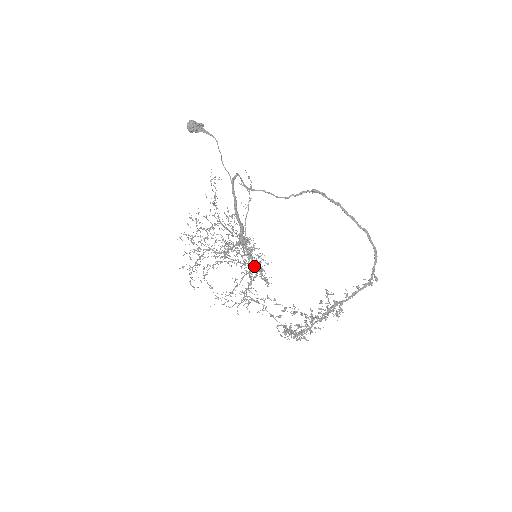
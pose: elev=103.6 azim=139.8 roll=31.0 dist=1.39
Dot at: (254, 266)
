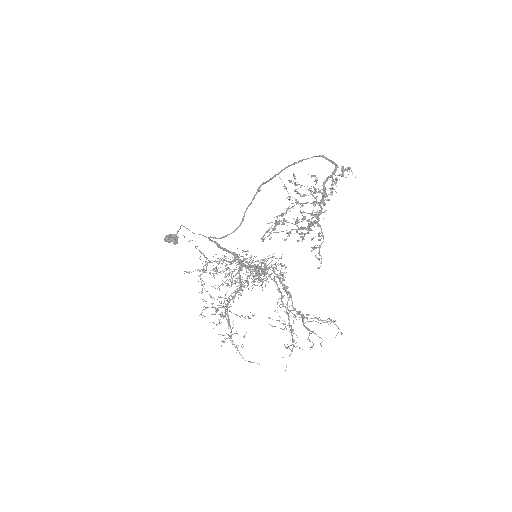
Dot at: (270, 274)
